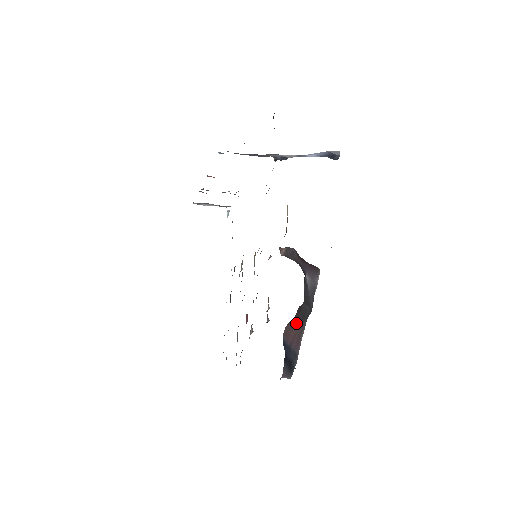
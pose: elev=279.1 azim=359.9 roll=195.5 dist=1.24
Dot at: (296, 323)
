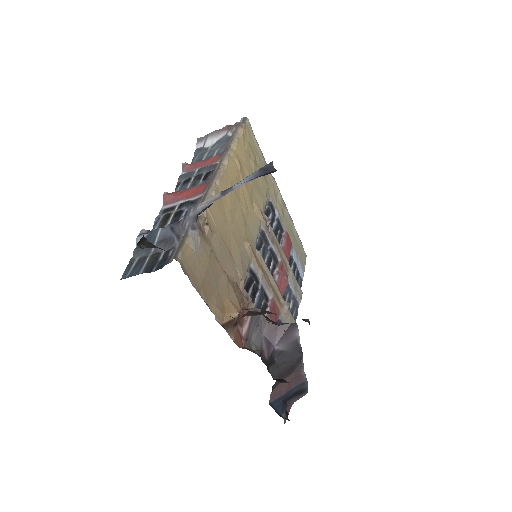
Dot at: (285, 378)
